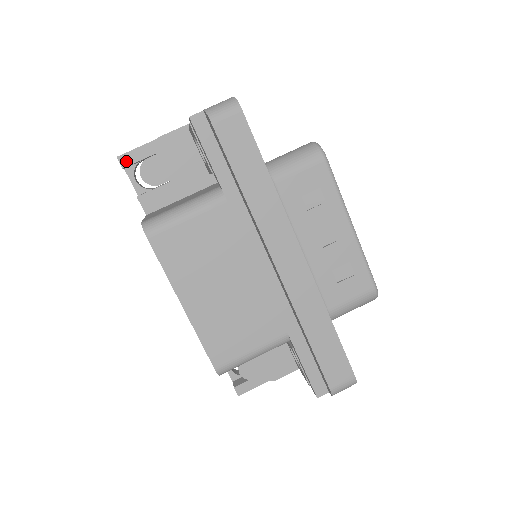
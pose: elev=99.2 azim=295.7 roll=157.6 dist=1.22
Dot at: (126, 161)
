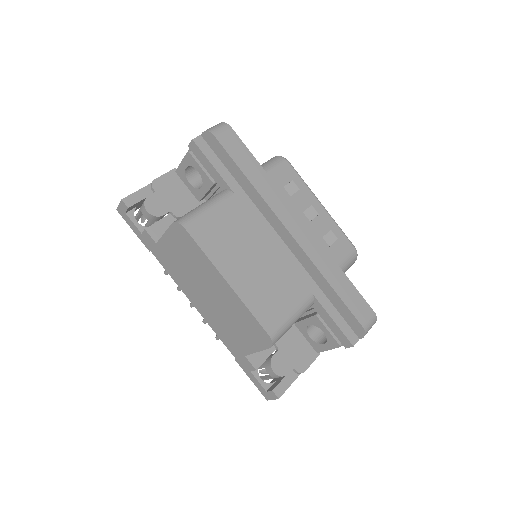
Dot at: (130, 202)
